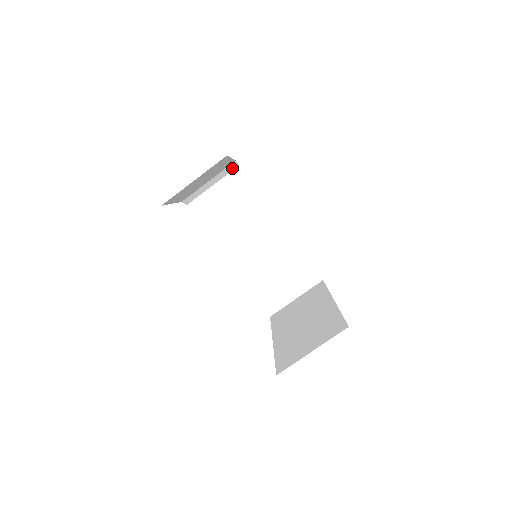
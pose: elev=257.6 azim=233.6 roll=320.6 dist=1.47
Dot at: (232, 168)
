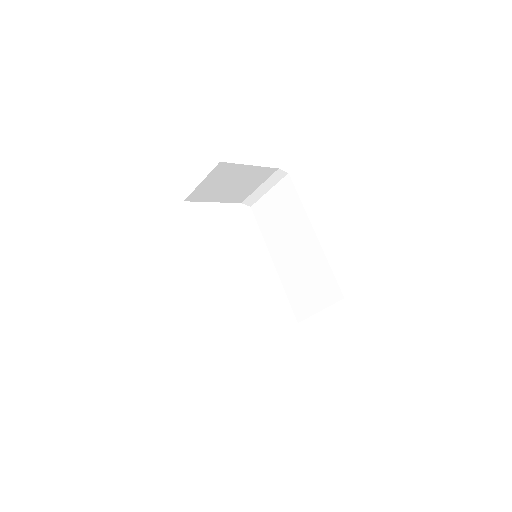
Dot at: (281, 175)
